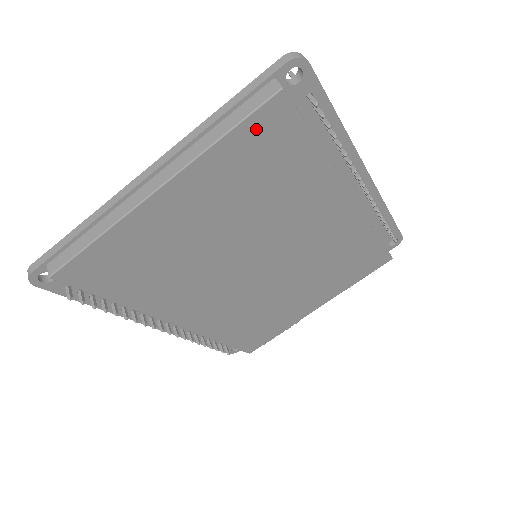
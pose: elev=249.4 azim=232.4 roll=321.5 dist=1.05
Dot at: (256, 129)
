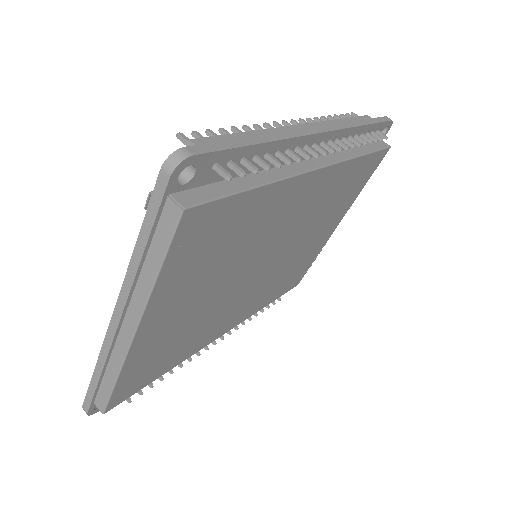
Dot at: (184, 243)
